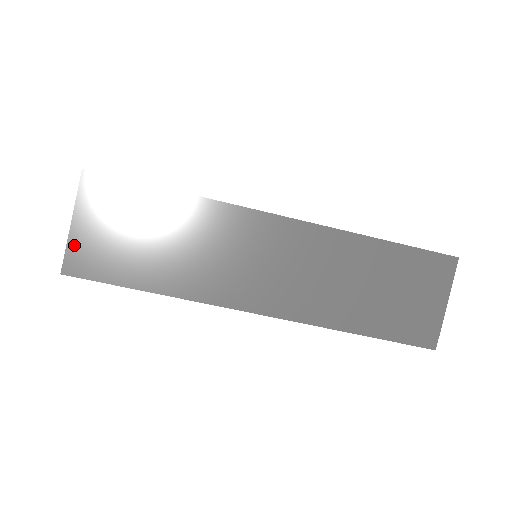
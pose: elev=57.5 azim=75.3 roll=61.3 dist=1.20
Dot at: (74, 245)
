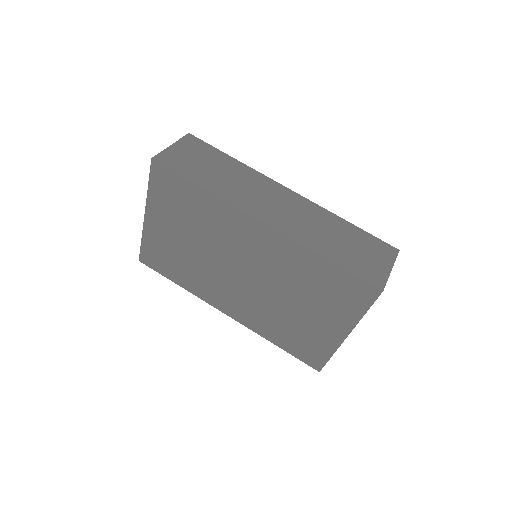
Dot at: (167, 152)
